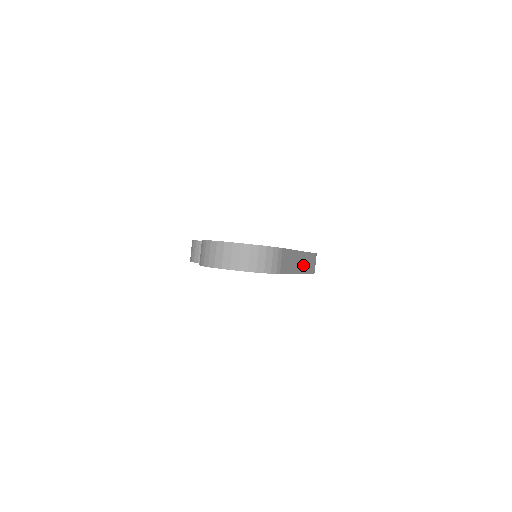
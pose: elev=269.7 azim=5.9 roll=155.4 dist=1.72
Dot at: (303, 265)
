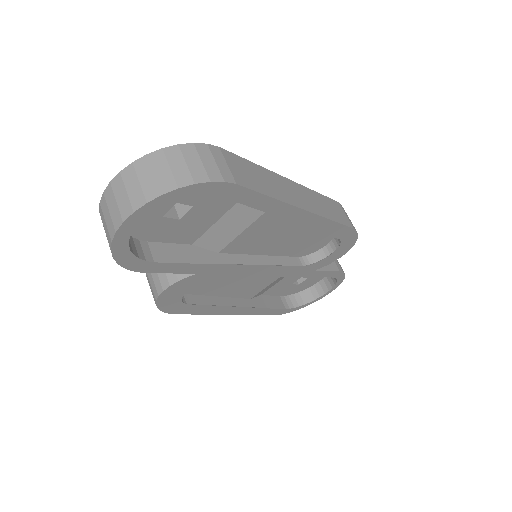
Dot at: (310, 203)
